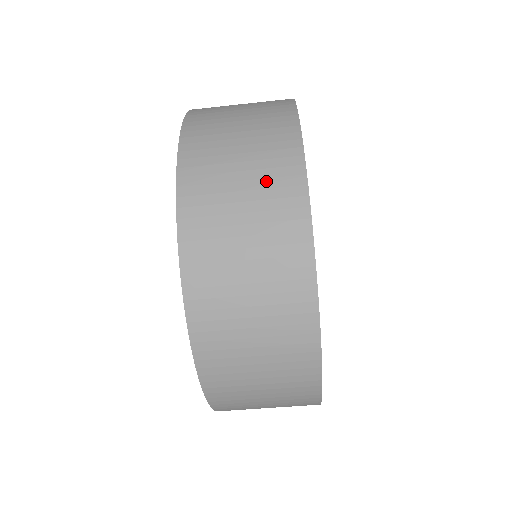
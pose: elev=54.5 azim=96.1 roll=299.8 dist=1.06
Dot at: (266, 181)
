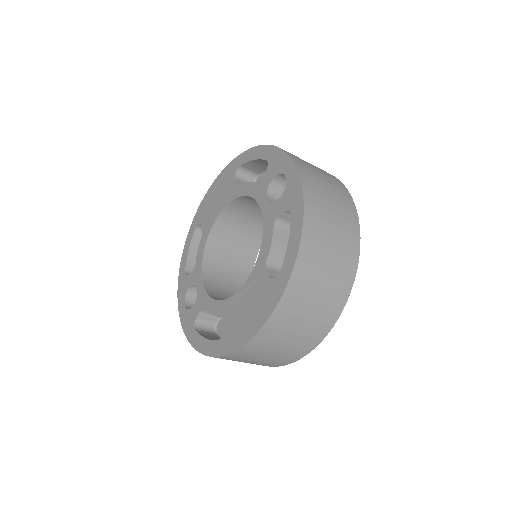
Dot at: (292, 350)
